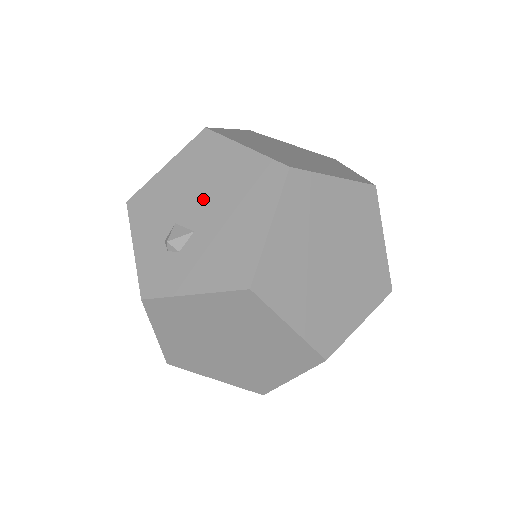
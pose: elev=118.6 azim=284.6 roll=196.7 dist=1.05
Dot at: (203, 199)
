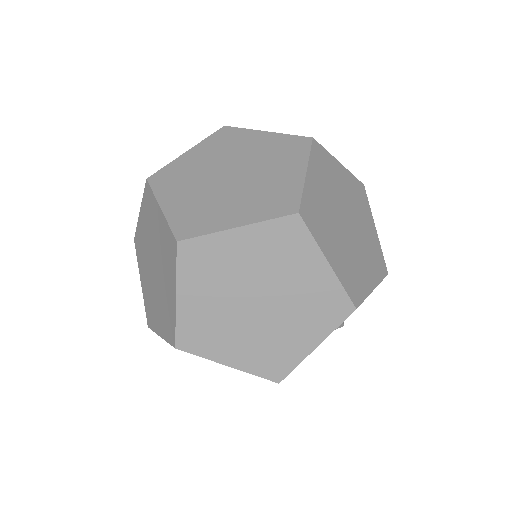
Dot at: occluded
